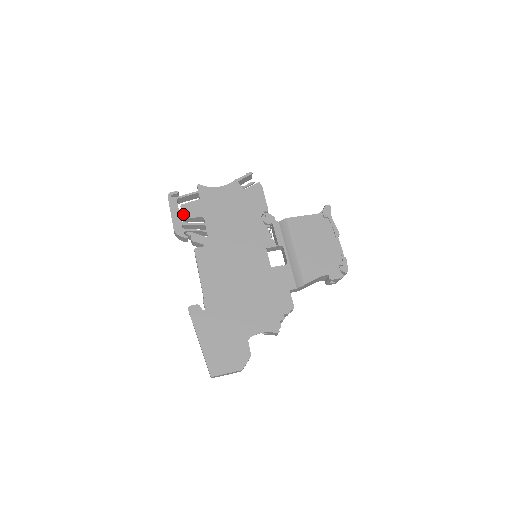
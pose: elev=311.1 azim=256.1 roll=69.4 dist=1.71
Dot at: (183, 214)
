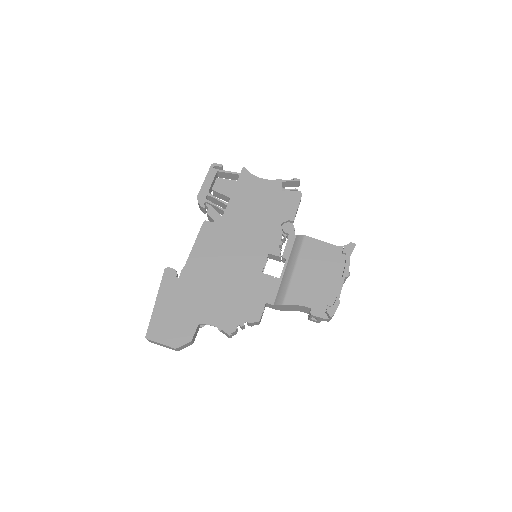
Dot at: (214, 186)
